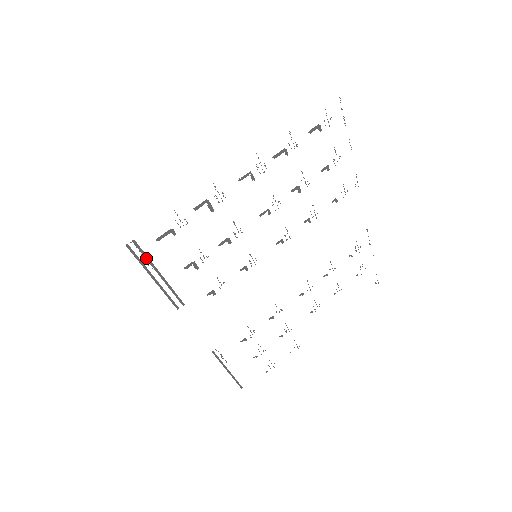
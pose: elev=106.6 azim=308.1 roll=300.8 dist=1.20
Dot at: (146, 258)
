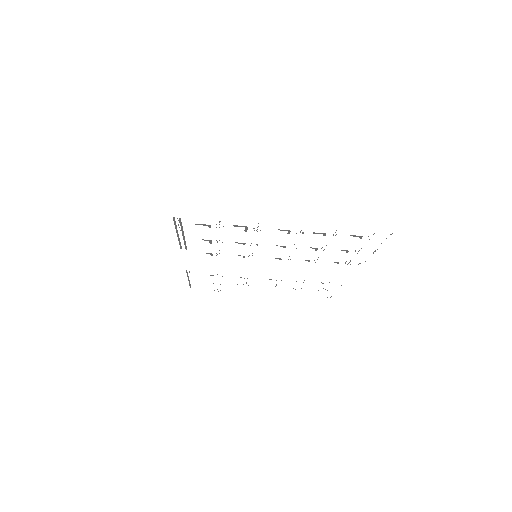
Dot at: (181, 226)
